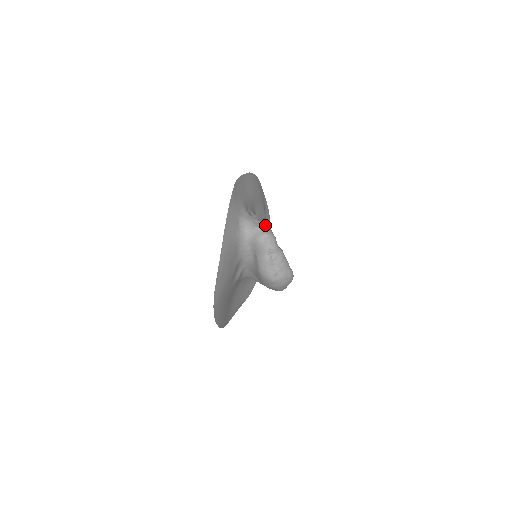
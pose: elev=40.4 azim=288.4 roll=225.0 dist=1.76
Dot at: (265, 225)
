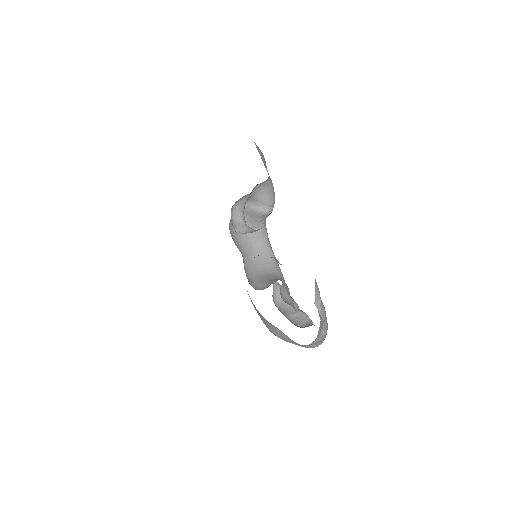
Dot at: occluded
